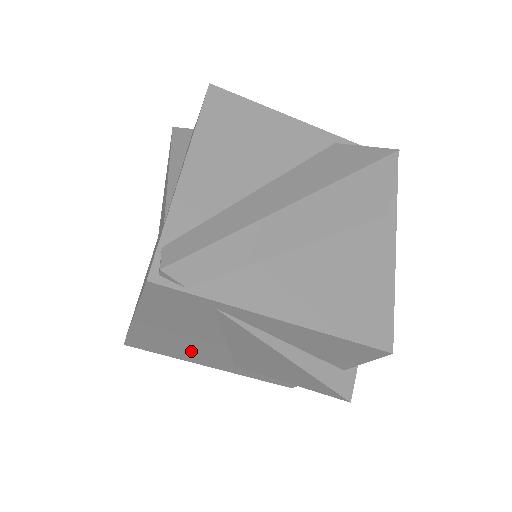
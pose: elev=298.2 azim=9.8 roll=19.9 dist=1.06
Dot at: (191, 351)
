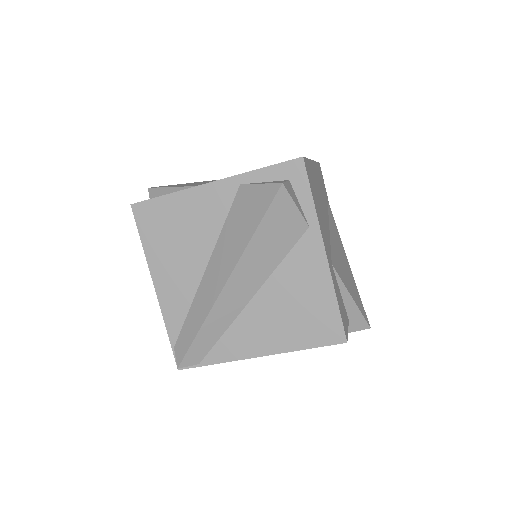
Dot at: occluded
